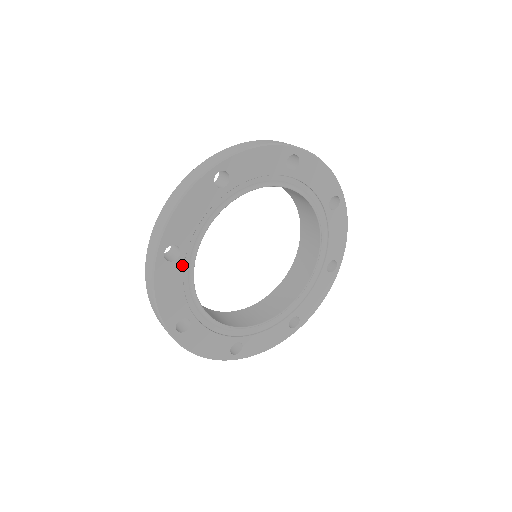
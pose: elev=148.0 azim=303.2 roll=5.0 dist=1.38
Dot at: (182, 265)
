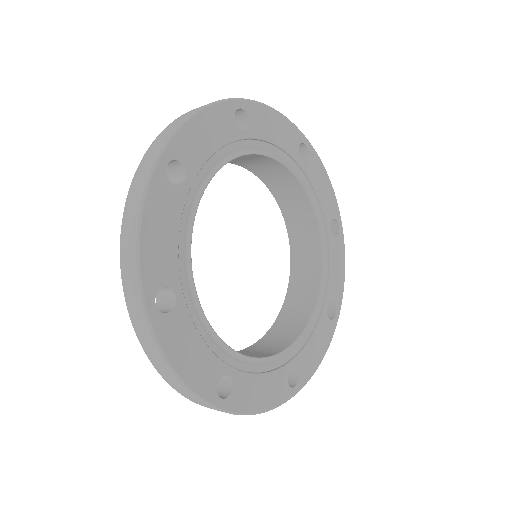
Dot at: (184, 198)
